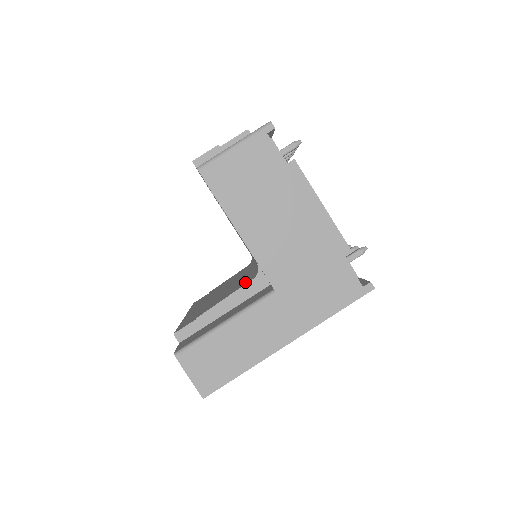
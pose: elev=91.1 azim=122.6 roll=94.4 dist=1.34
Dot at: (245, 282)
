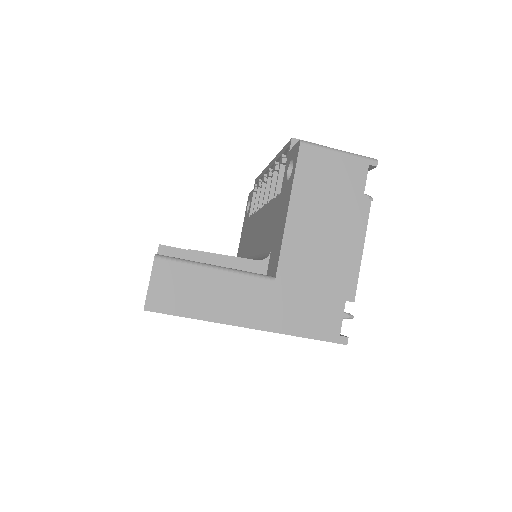
Dot at: occluded
